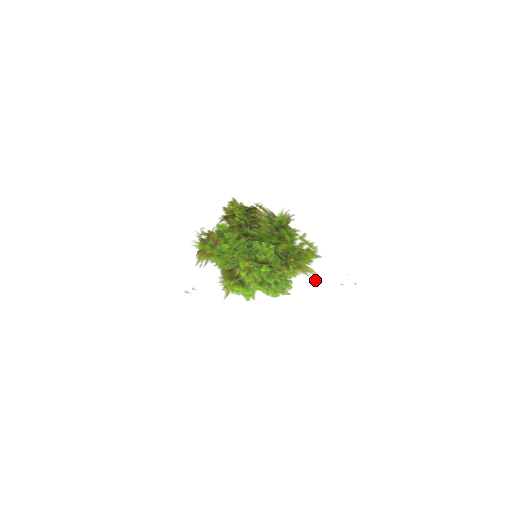
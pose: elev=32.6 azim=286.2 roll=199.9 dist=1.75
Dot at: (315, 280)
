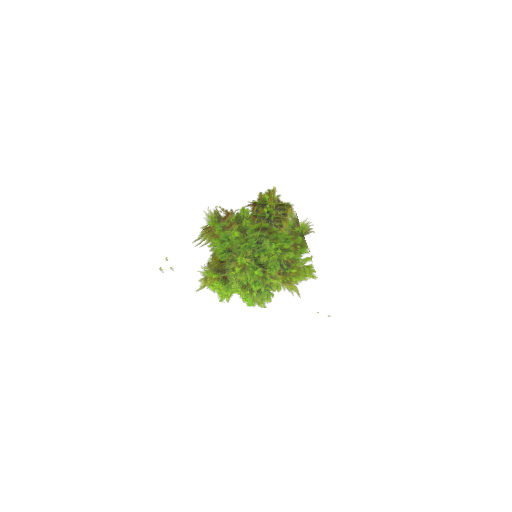
Dot at: (296, 300)
